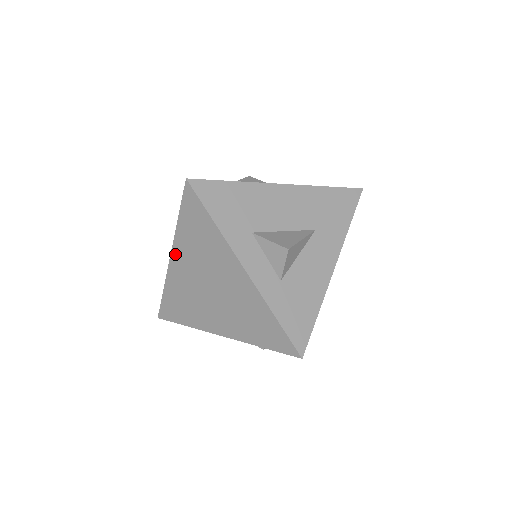
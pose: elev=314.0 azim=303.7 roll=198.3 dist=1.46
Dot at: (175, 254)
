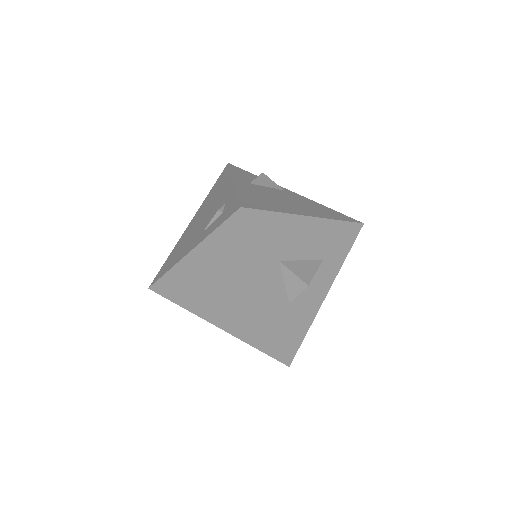
Dot at: (196, 253)
